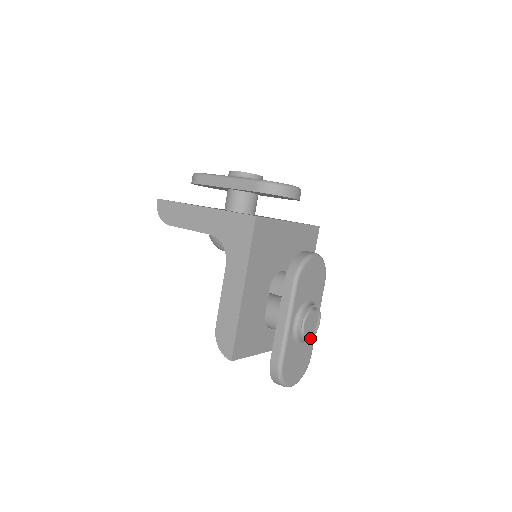
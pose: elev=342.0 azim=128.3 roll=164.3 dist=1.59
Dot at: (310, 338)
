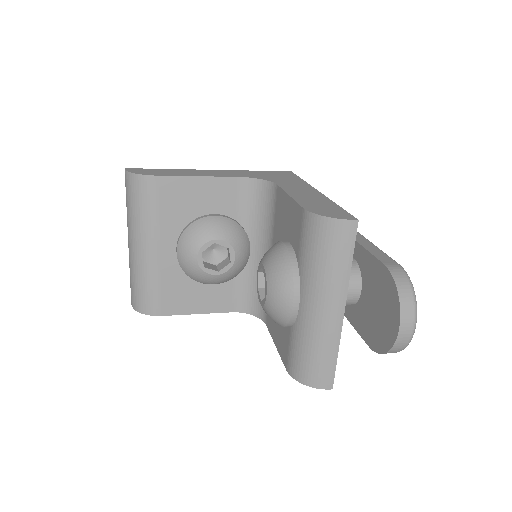
Dot at: occluded
